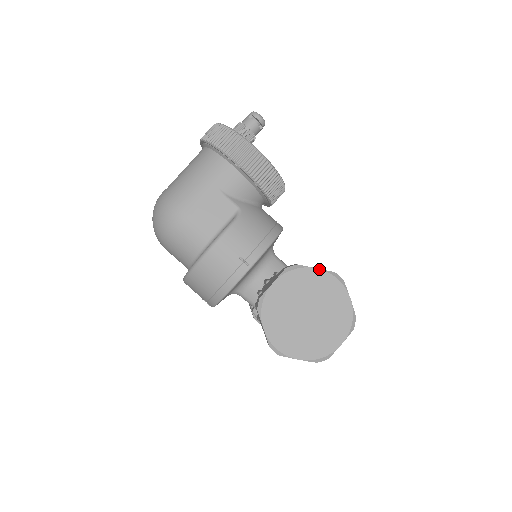
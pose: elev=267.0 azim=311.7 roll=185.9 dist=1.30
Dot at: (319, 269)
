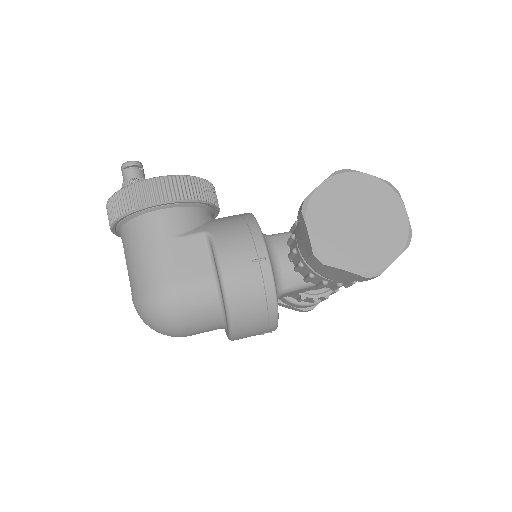
Dot at: (323, 182)
